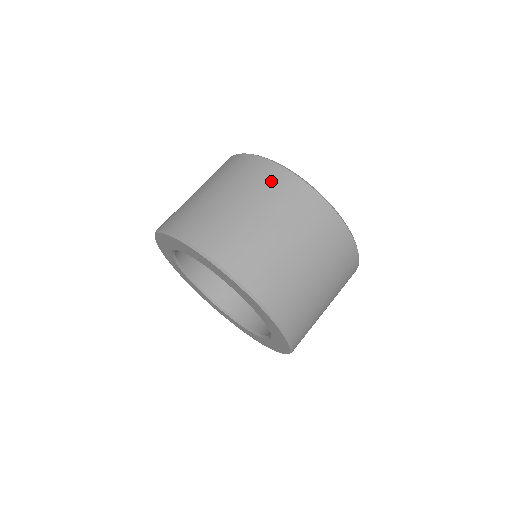
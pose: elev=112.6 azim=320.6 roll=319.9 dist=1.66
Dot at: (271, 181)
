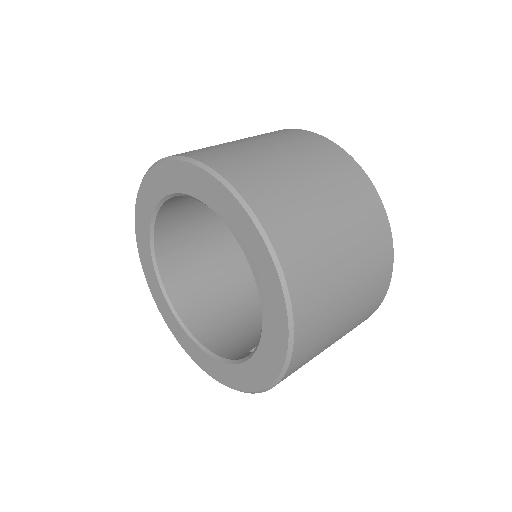
Dot at: (296, 136)
